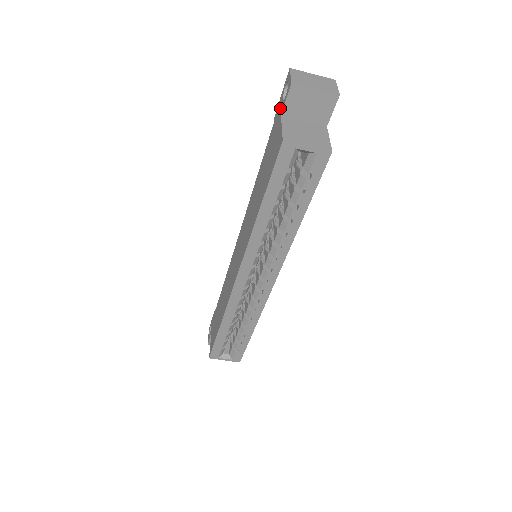
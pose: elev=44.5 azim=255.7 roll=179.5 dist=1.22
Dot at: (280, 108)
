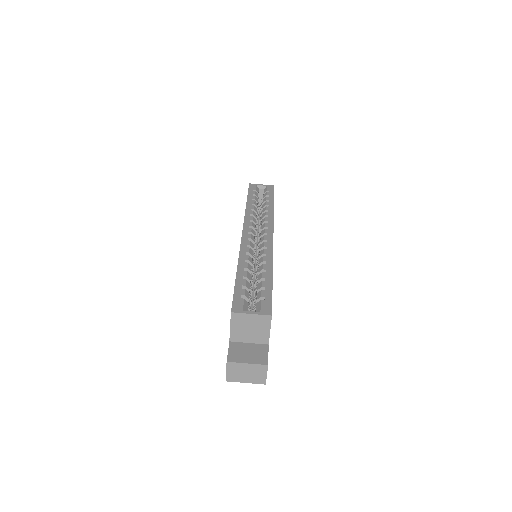
Dot at: occluded
